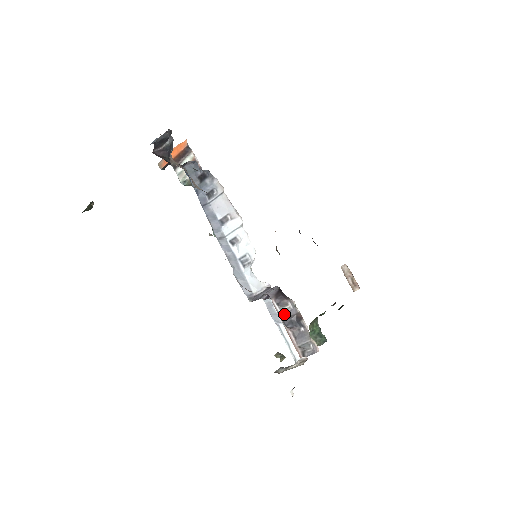
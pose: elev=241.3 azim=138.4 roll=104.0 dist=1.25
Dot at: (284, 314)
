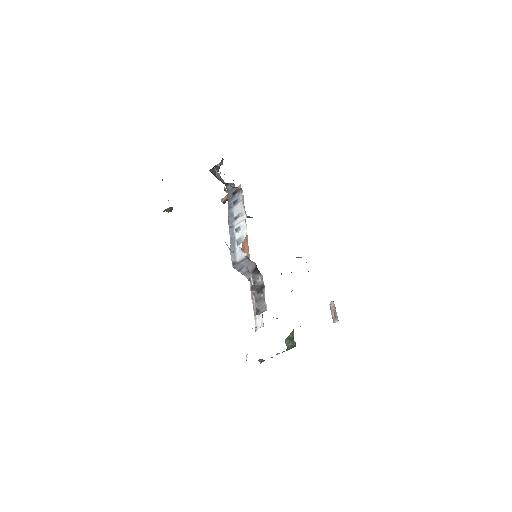
Dot at: (254, 285)
